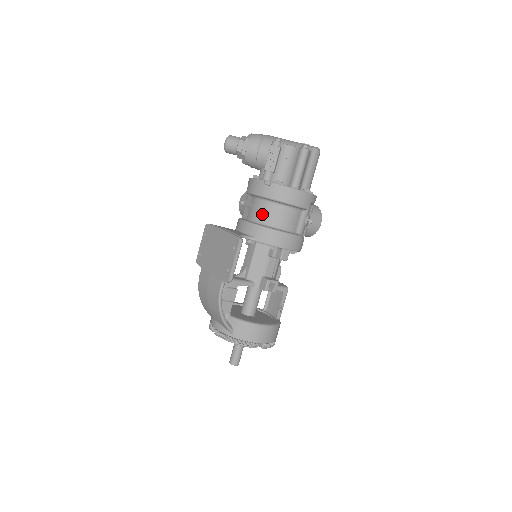
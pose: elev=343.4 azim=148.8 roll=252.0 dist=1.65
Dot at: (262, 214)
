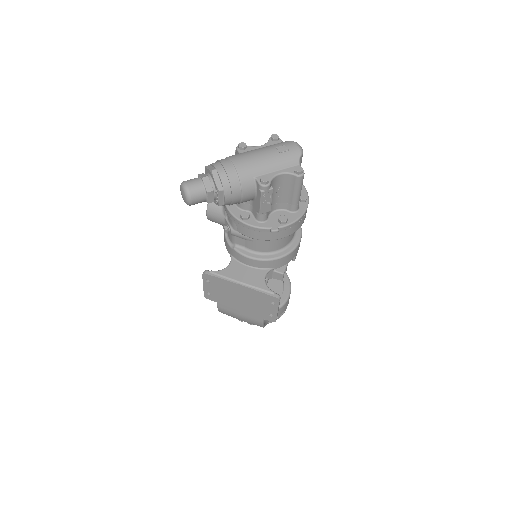
Dot at: (269, 246)
